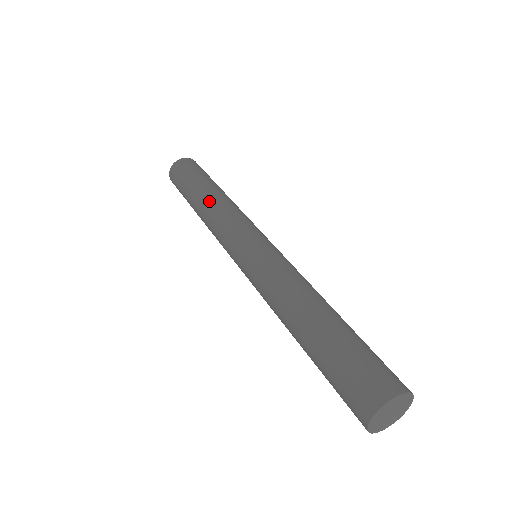
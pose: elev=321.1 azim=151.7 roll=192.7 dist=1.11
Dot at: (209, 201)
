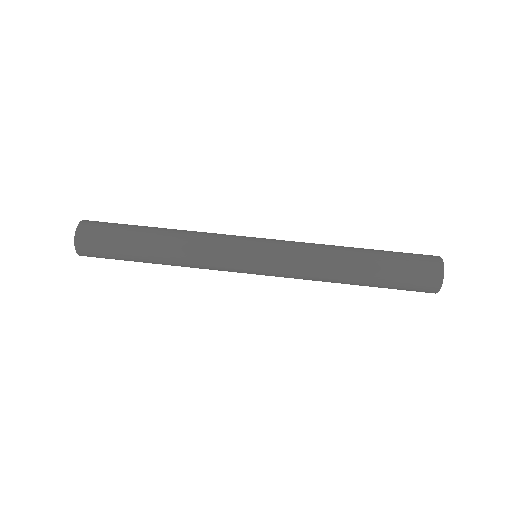
Dot at: (171, 257)
